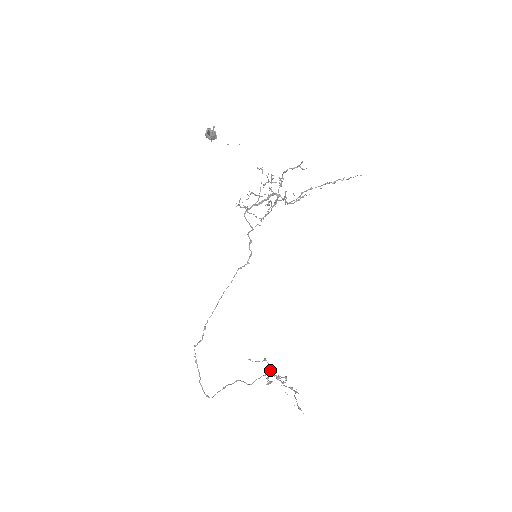
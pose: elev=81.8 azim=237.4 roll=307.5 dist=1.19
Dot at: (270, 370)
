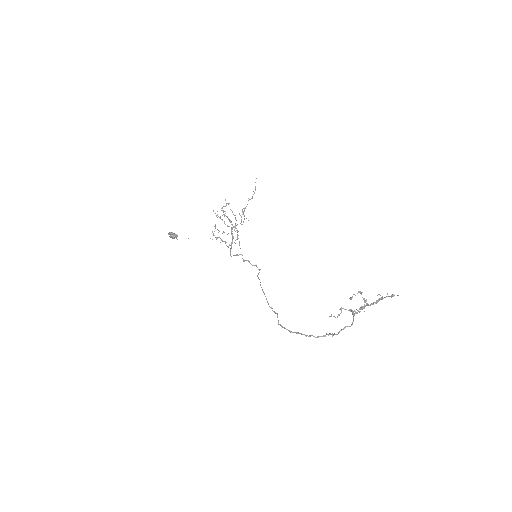
Dot at: (354, 313)
